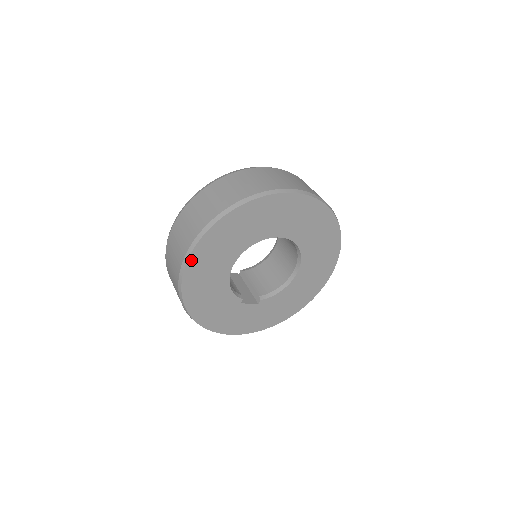
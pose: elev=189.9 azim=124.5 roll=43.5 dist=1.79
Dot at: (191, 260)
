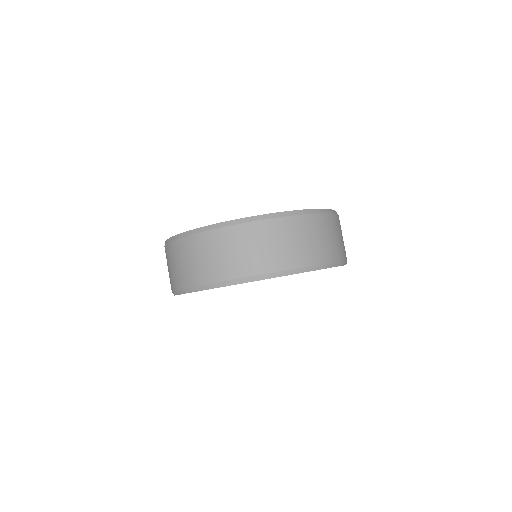
Dot at: occluded
